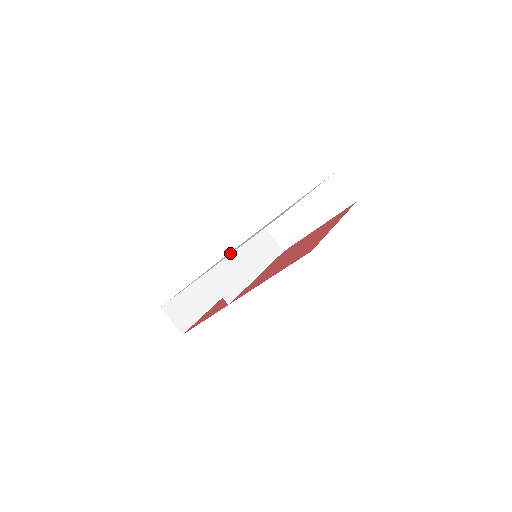
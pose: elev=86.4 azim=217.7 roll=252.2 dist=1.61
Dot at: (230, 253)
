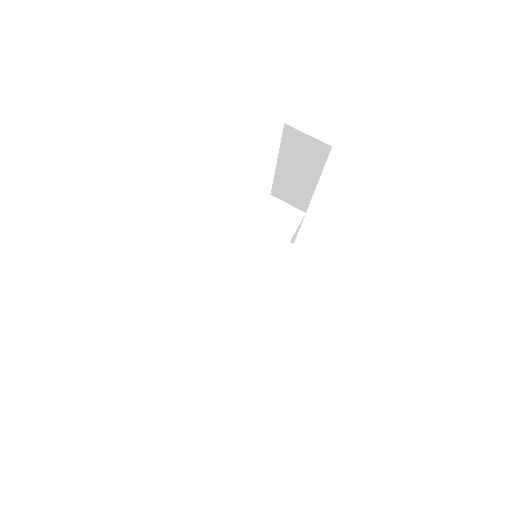
Dot at: occluded
